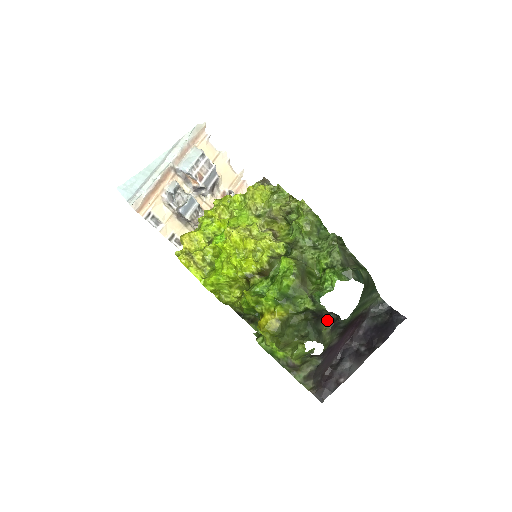
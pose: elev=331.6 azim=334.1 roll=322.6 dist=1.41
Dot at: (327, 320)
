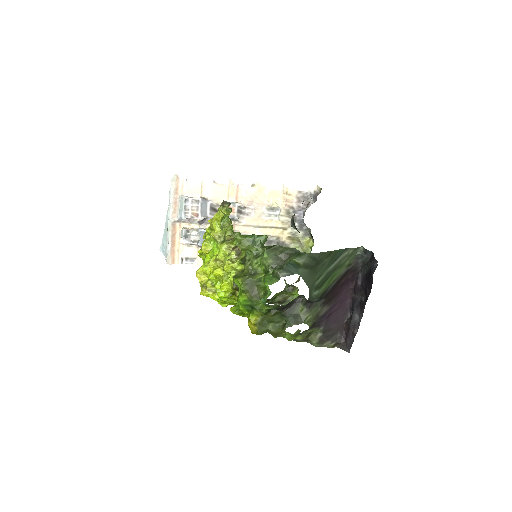
Dot at: (301, 302)
